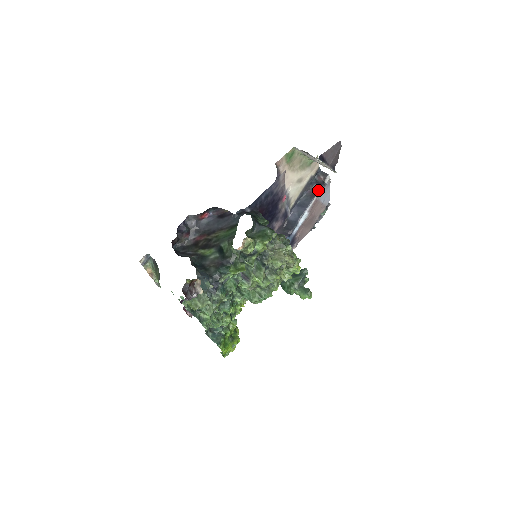
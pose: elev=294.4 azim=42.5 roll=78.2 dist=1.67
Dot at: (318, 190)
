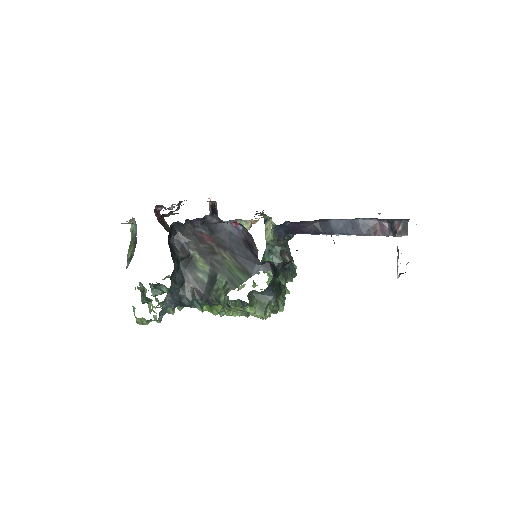
Dot at: (383, 230)
